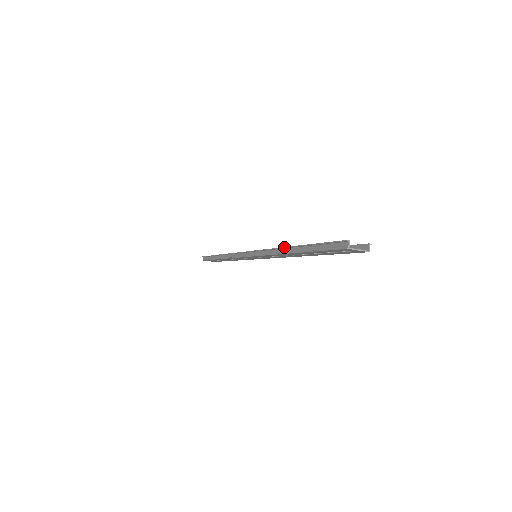
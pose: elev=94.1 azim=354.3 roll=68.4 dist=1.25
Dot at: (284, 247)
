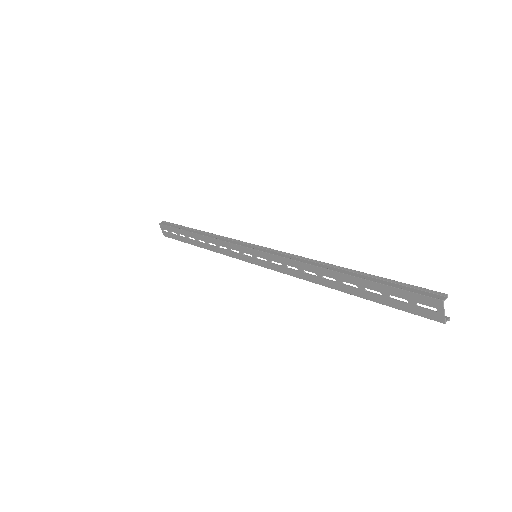
Dot at: occluded
